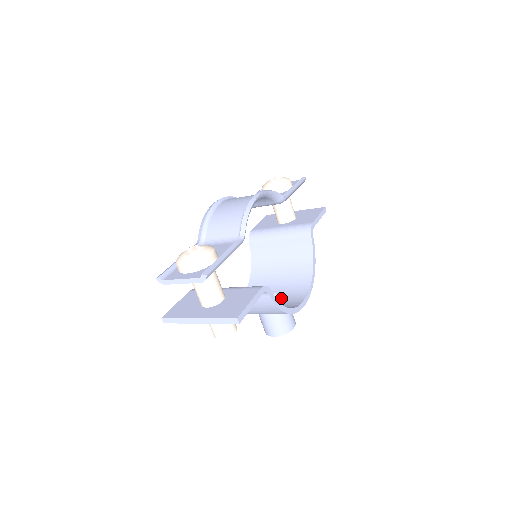
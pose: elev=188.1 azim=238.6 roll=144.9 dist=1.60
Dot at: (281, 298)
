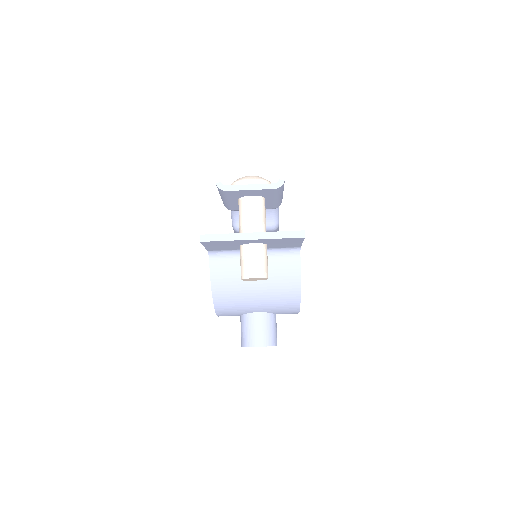
Dot at: occluded
